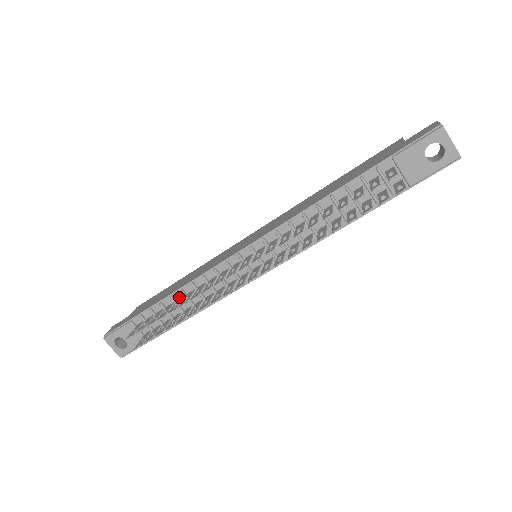
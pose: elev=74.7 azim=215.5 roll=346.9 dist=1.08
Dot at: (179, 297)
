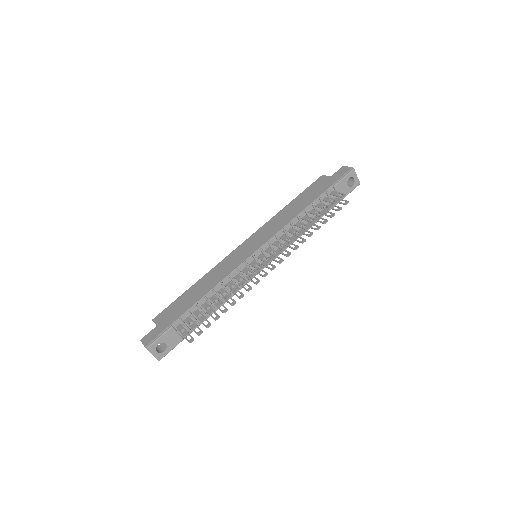
Dot at: (211, 296)
